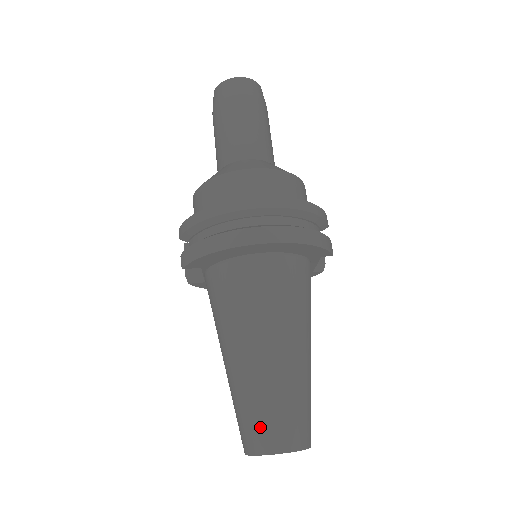
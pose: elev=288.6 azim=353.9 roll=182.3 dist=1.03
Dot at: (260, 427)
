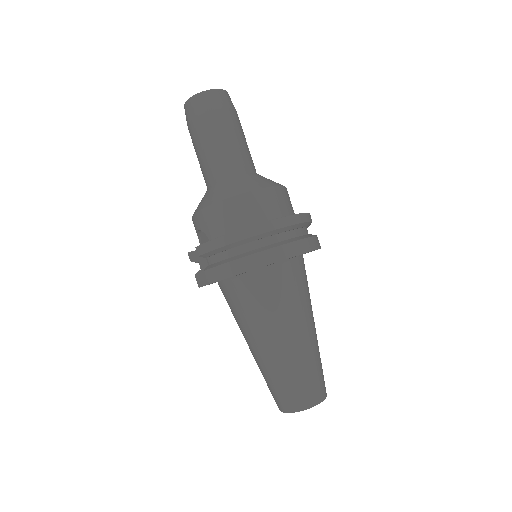
Dot at: (298, 392)
